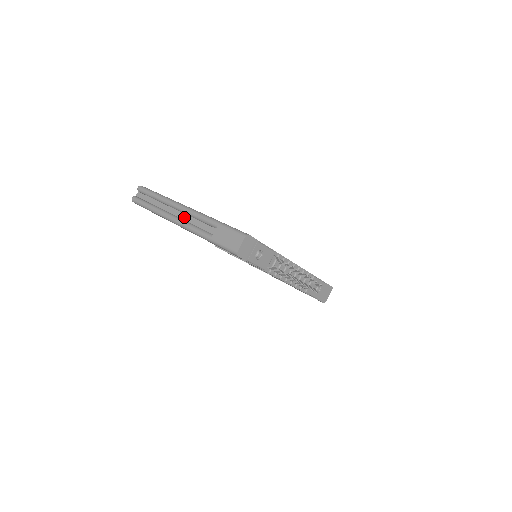
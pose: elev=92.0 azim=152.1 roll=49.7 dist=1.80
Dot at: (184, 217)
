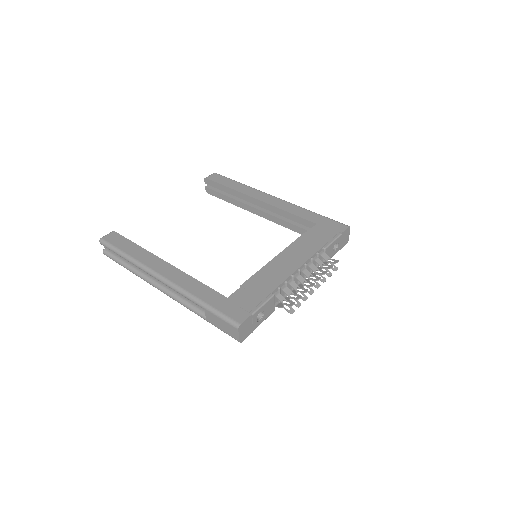
Dot at: occluded
